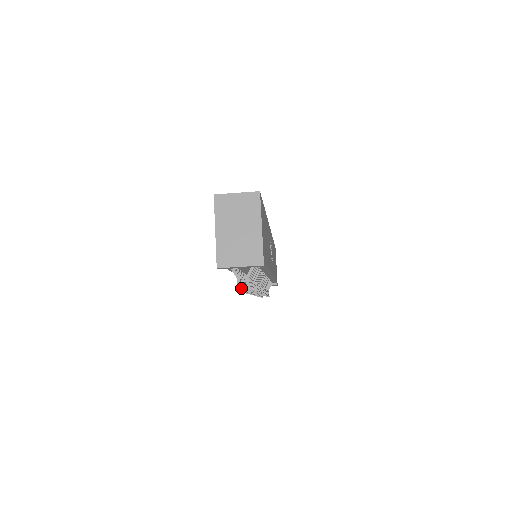
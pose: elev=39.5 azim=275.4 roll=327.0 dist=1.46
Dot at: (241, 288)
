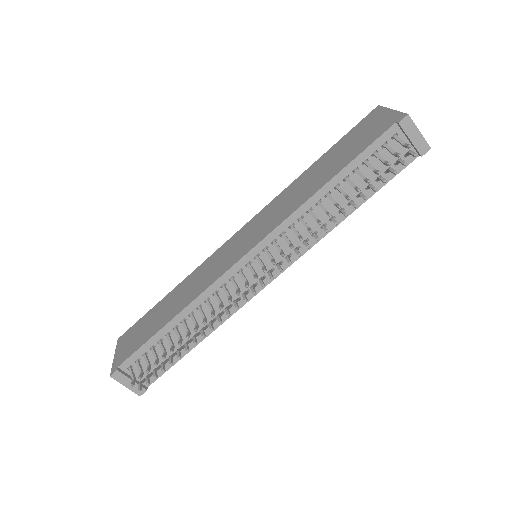
Dot at: occluded
